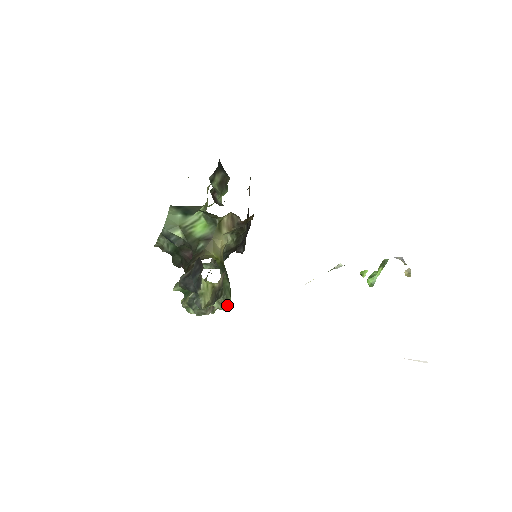
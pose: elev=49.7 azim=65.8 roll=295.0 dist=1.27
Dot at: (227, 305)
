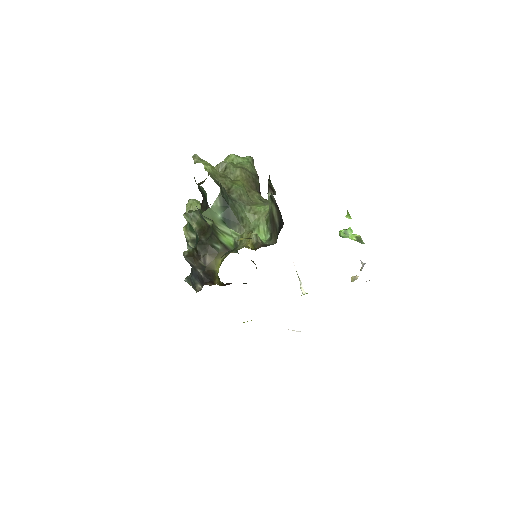
Dot at: occluded
